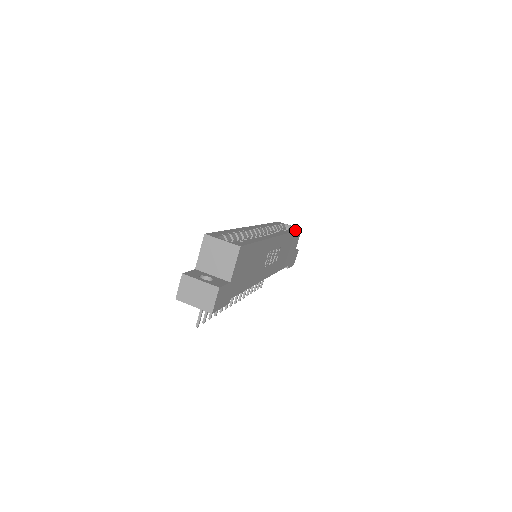
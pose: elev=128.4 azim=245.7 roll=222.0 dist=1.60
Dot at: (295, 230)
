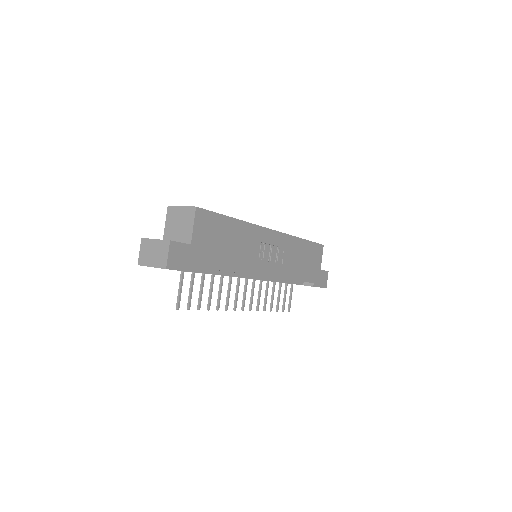
Dot at: (310, 241)
